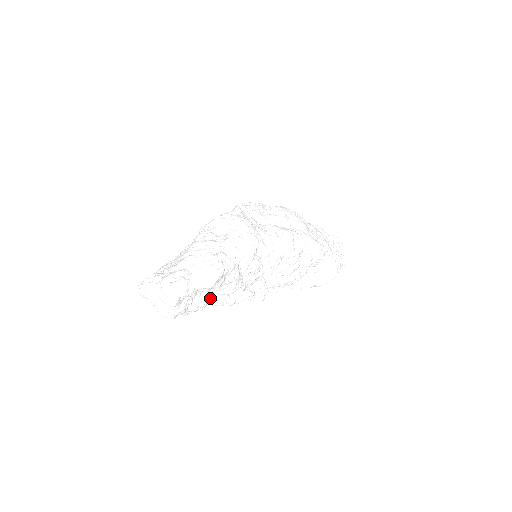
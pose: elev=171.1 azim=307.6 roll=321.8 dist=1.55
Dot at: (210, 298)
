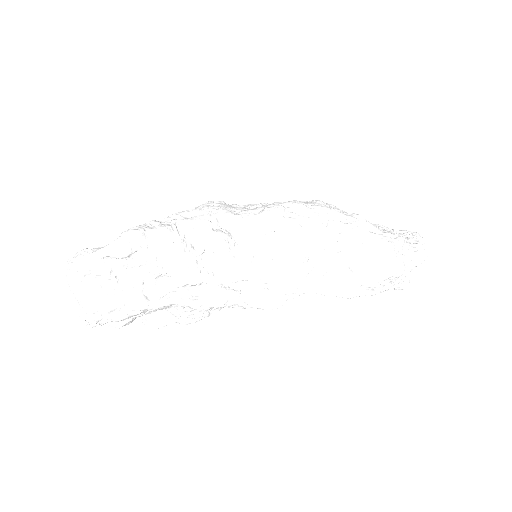
Dot at: (154, 293)
